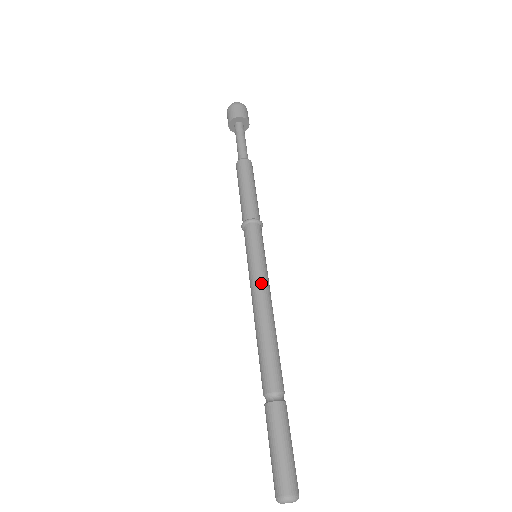
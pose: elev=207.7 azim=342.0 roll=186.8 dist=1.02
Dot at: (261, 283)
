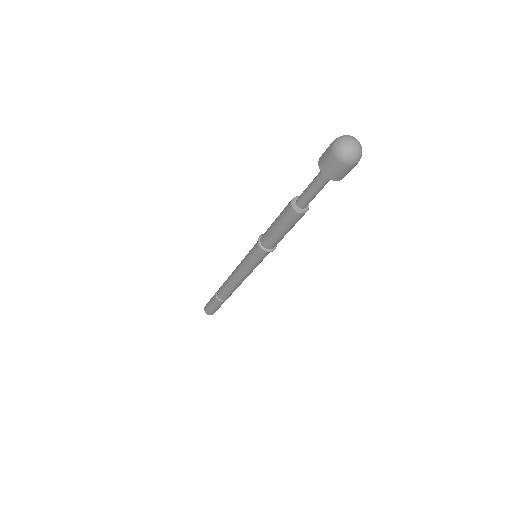
Dot at: (241, 271)
